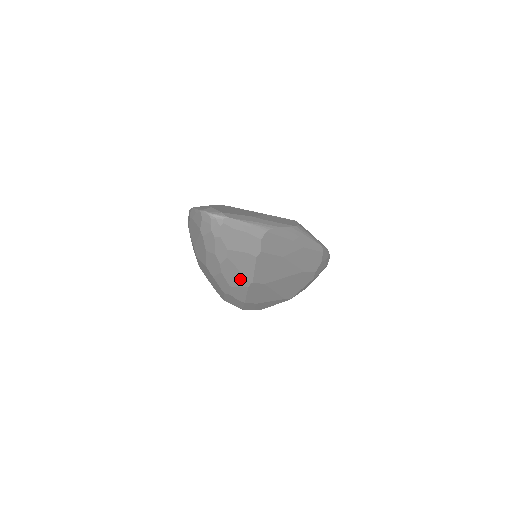
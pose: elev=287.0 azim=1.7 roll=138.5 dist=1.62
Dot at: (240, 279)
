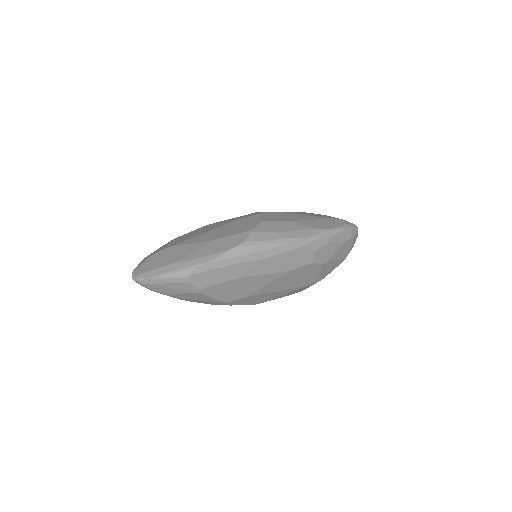
Dot at: (214, 302)
